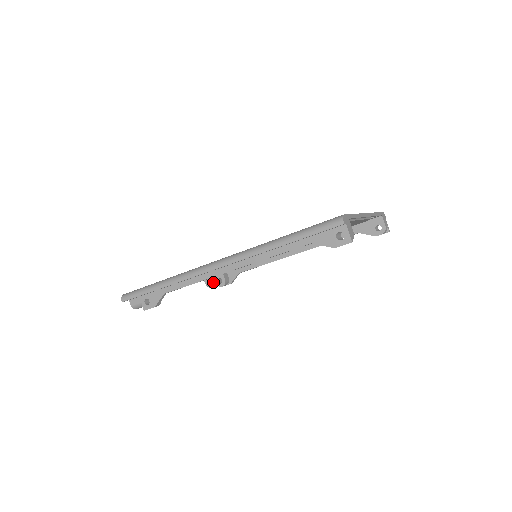
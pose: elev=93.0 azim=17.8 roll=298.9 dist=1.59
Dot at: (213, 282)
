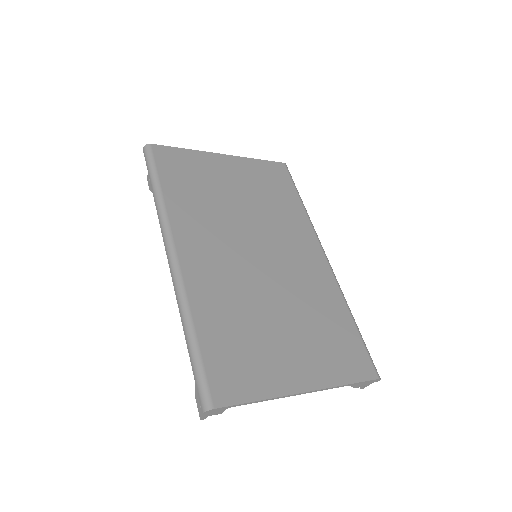
Dot at: occluded
